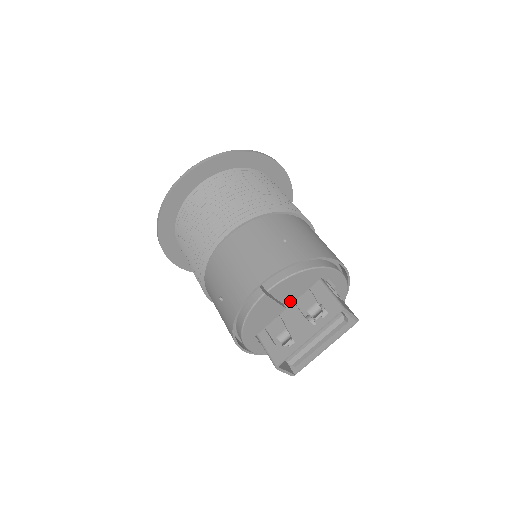
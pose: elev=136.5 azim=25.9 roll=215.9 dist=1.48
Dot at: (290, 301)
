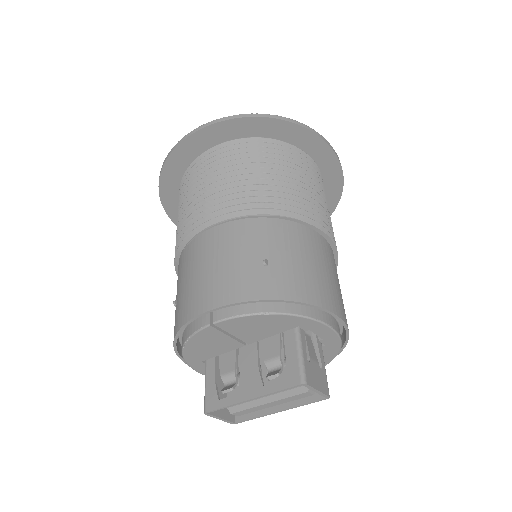
Dot at: (251, 339)
